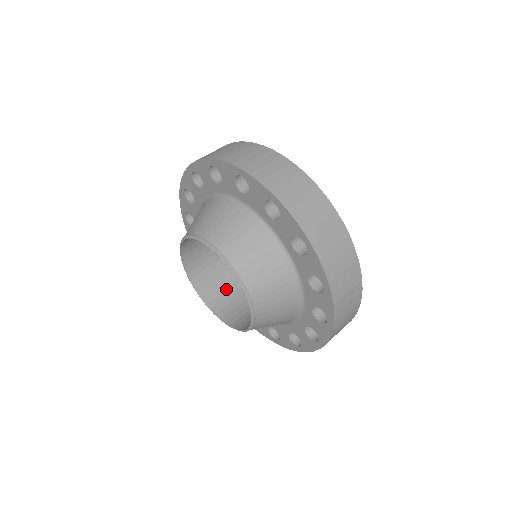
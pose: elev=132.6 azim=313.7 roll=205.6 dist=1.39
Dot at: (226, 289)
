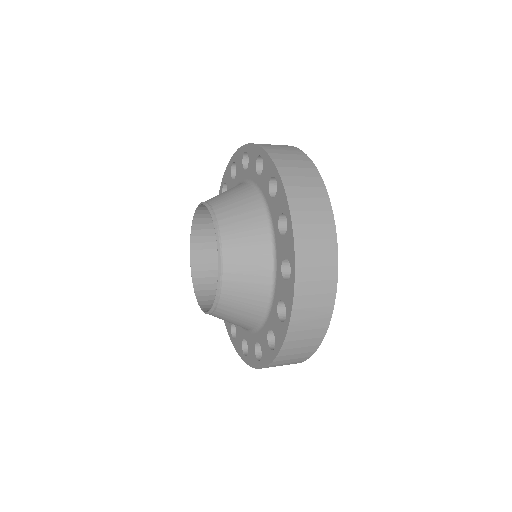
Dot at: occluded
